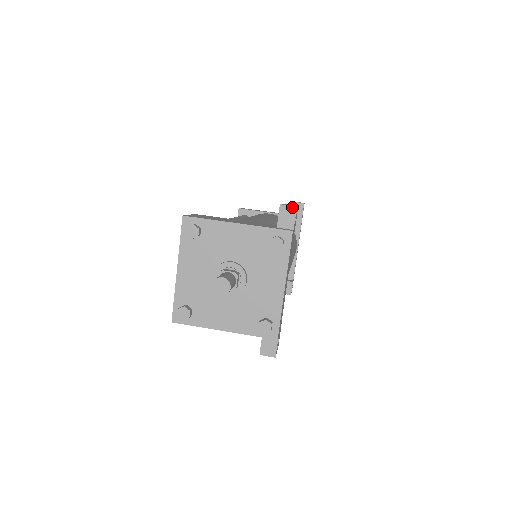
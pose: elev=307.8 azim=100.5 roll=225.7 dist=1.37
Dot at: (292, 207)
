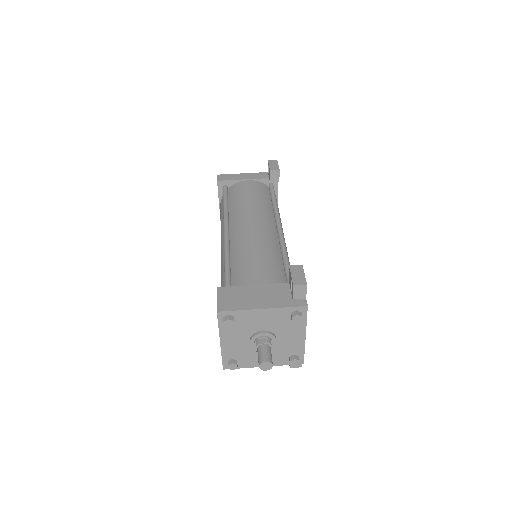
Dot at: (303, 285)
